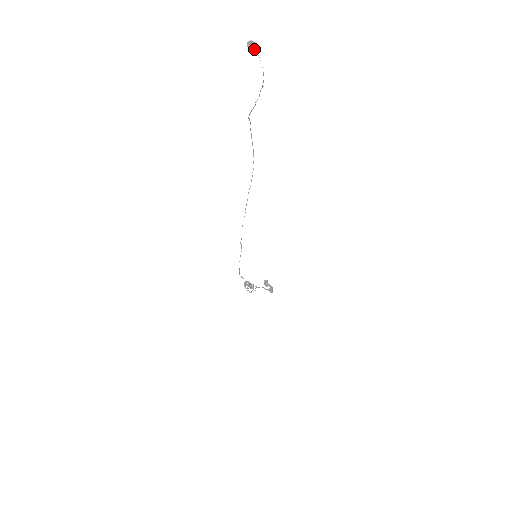
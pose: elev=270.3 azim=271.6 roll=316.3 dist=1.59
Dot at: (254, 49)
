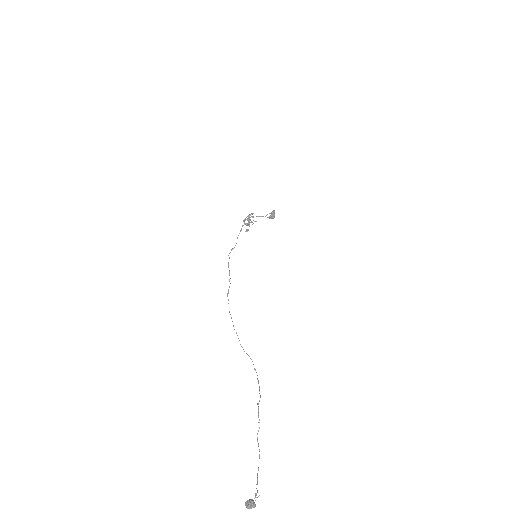
Dot at: occluded
